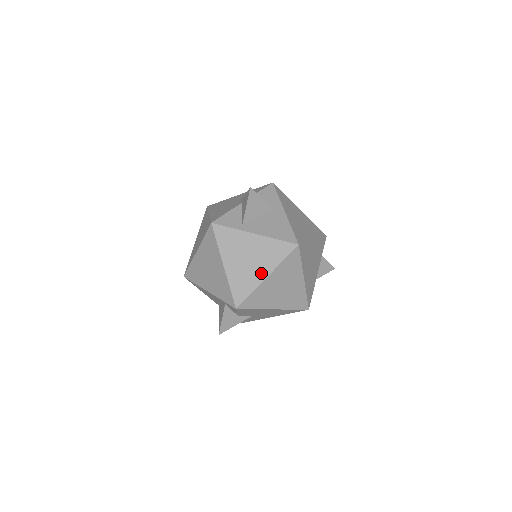
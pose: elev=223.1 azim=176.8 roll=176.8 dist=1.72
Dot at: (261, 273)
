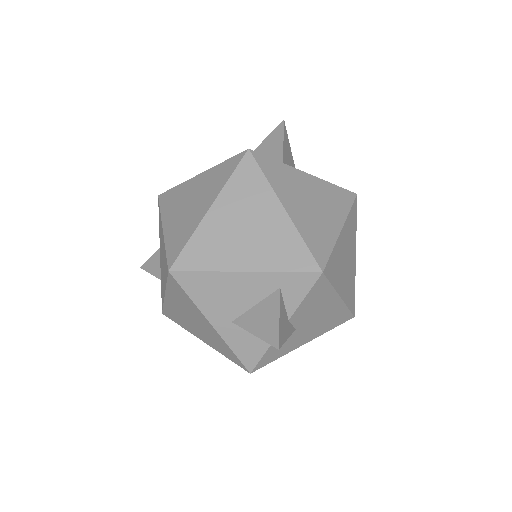
Dot at: (333, 223)
